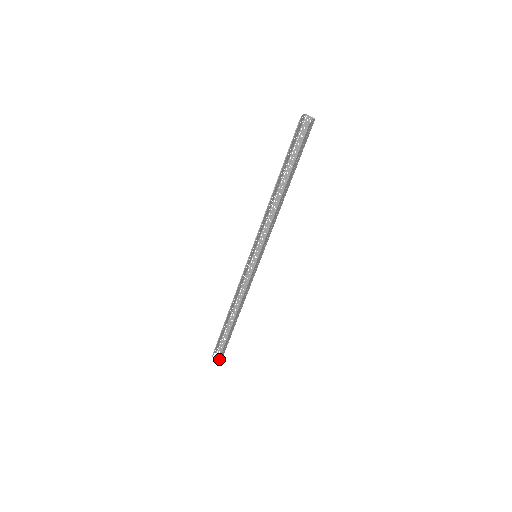
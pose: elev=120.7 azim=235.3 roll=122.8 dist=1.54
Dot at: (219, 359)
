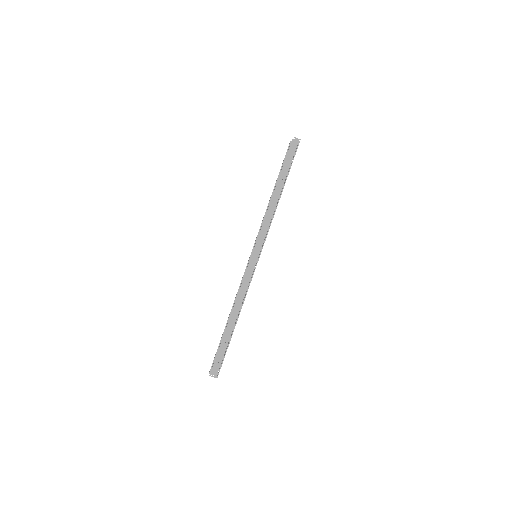
Dot at: (211, 374)
